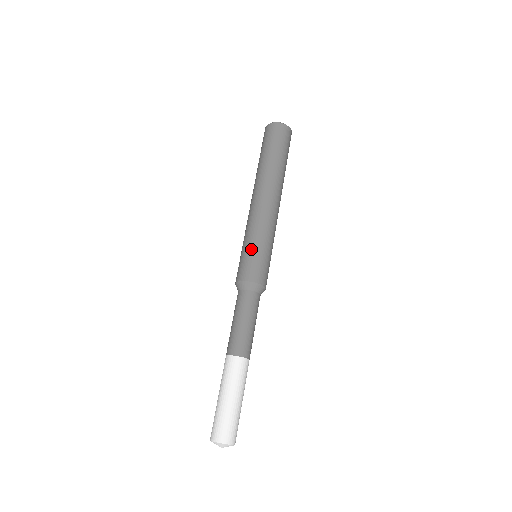
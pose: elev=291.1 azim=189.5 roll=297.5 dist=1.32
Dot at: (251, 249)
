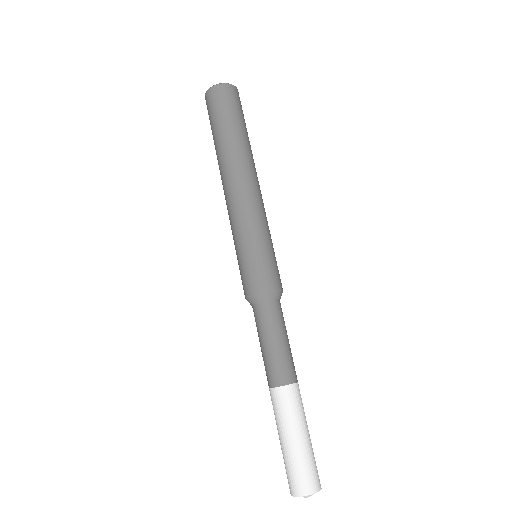
Dot at: (261, 249)
